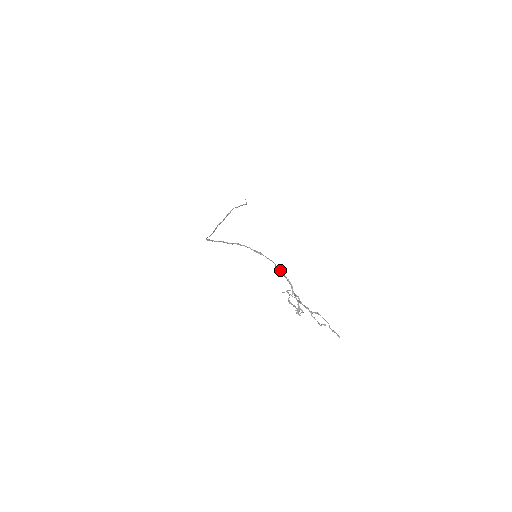
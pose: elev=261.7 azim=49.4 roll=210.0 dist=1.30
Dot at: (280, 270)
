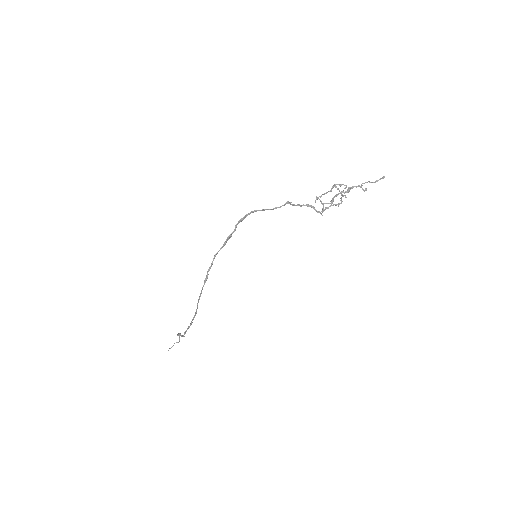
Dot at: occluded
